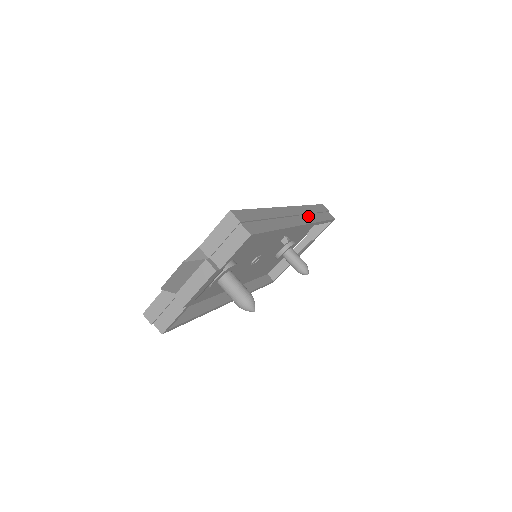
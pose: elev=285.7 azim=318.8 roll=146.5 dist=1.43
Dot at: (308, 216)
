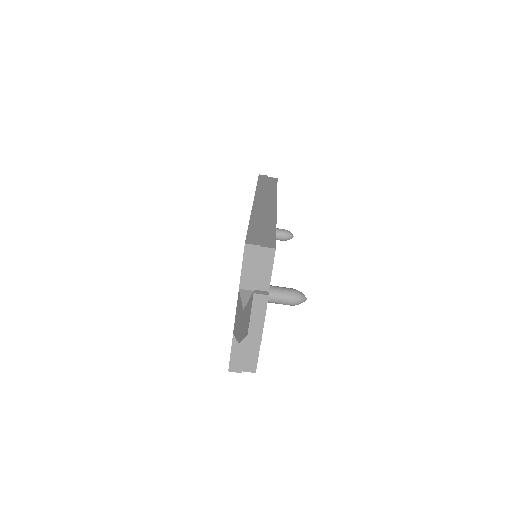
Dot at: (268, 194)
